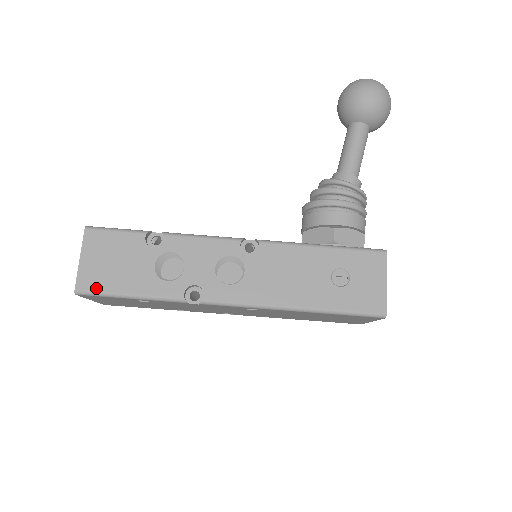
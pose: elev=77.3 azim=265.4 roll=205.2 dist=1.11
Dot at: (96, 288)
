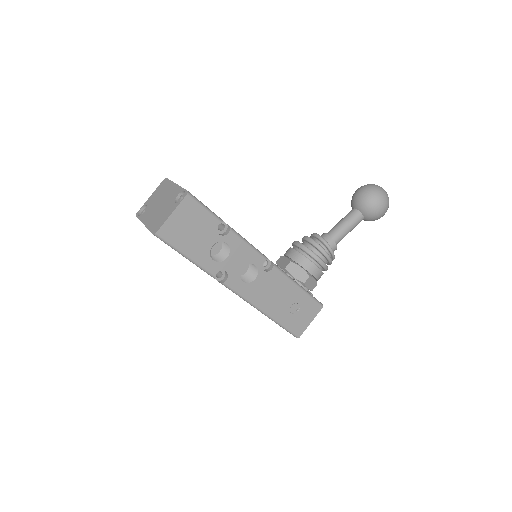
Dot at: (170, 240)
